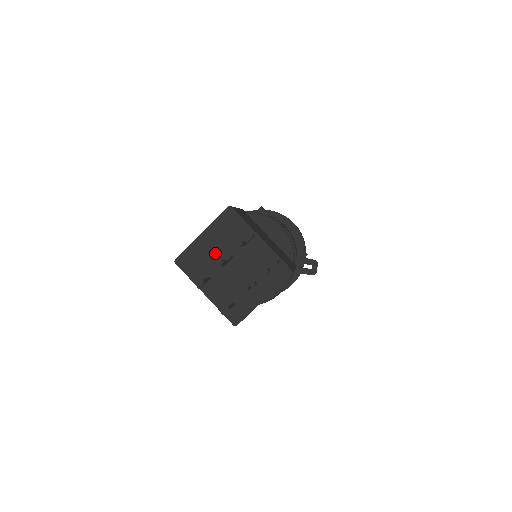
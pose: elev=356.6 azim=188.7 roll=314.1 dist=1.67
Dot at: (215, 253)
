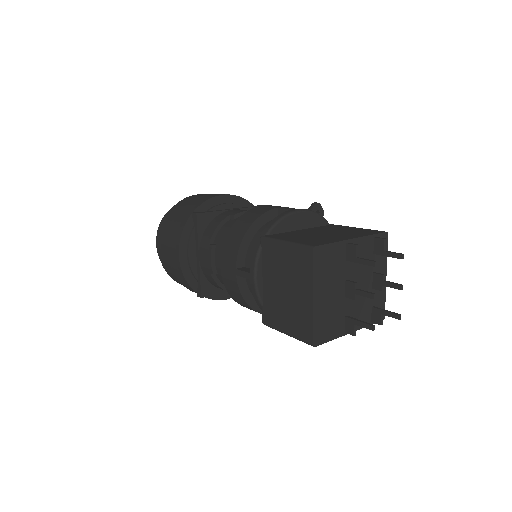
Dot at: (334, 296)
